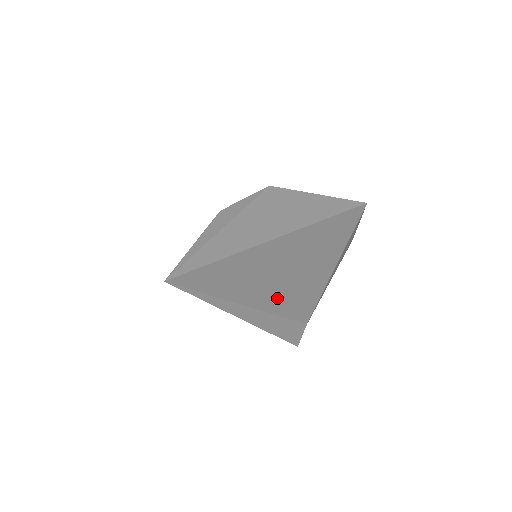
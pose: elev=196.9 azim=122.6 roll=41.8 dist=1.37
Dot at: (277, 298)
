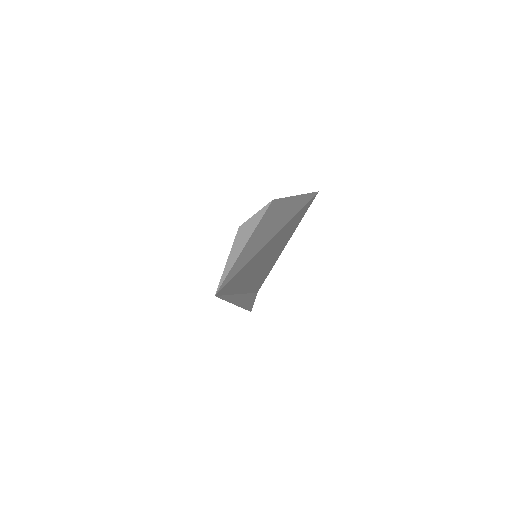
Dot at: (253, 281)
